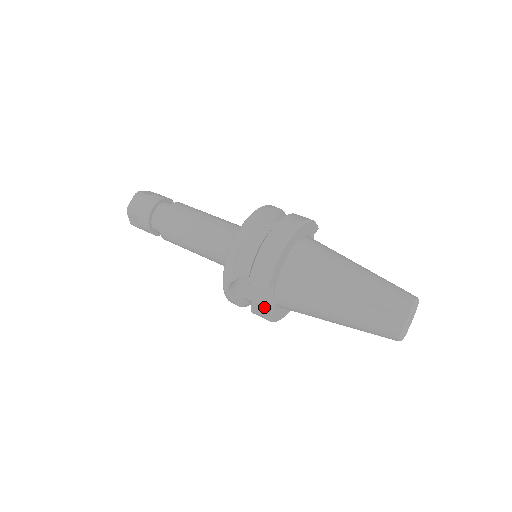
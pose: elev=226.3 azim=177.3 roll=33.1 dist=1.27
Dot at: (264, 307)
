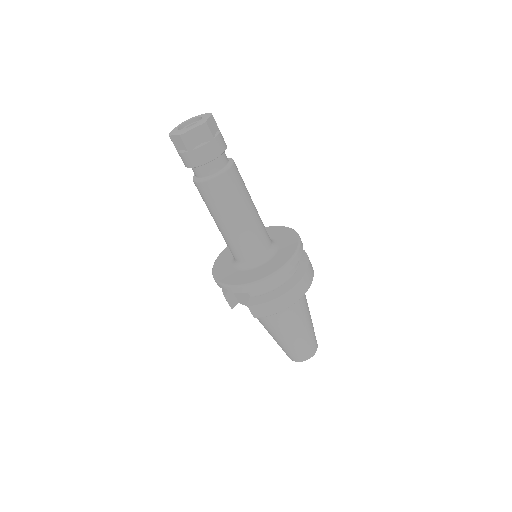
Dot at: (234, 298)
